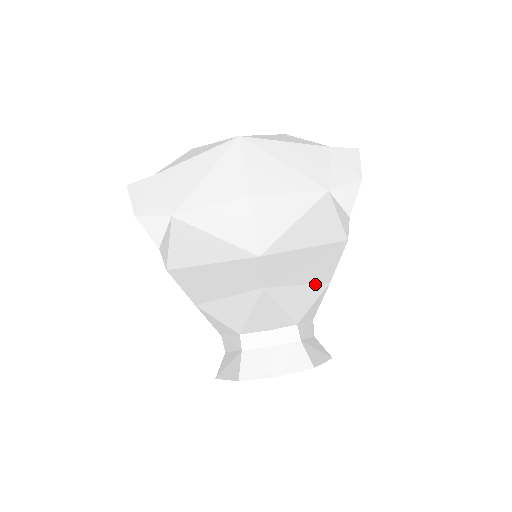
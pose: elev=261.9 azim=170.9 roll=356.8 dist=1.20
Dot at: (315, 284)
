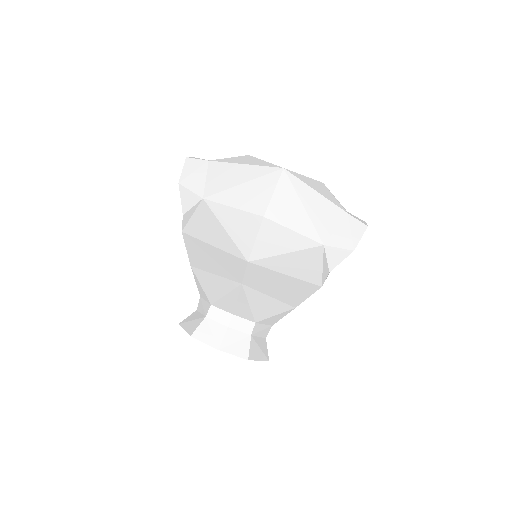
Dot at: (283, 303)
